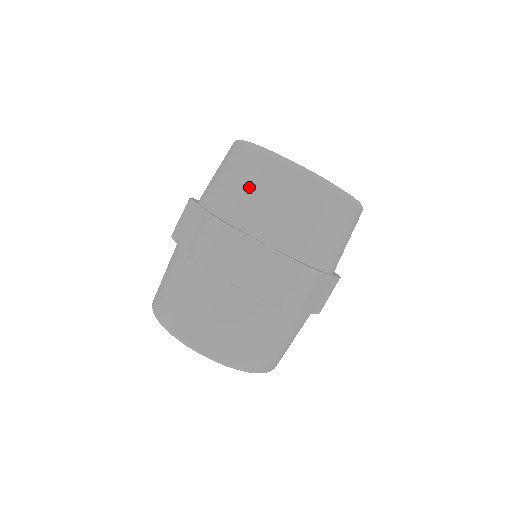
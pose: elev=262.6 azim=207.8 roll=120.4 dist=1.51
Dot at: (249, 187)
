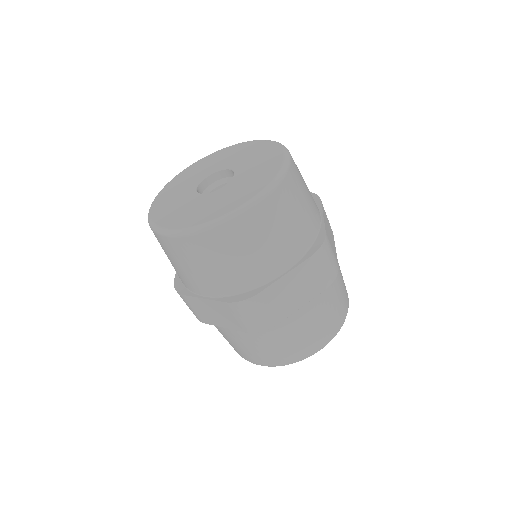
Dot at: (167, 256)
